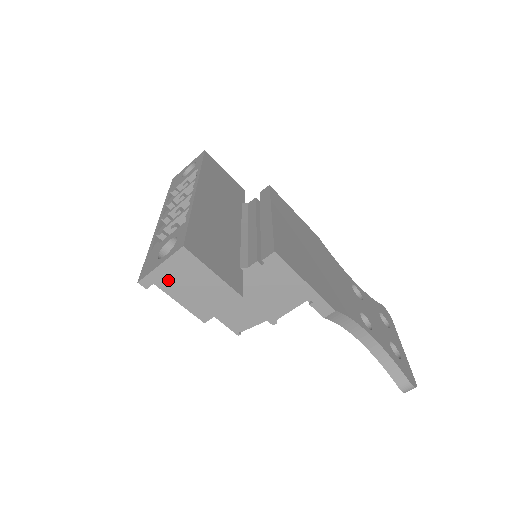
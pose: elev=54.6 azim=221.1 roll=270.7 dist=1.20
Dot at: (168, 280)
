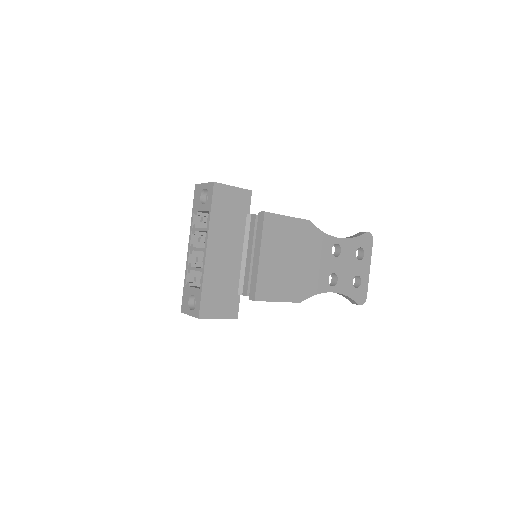
Dot at: occluded
